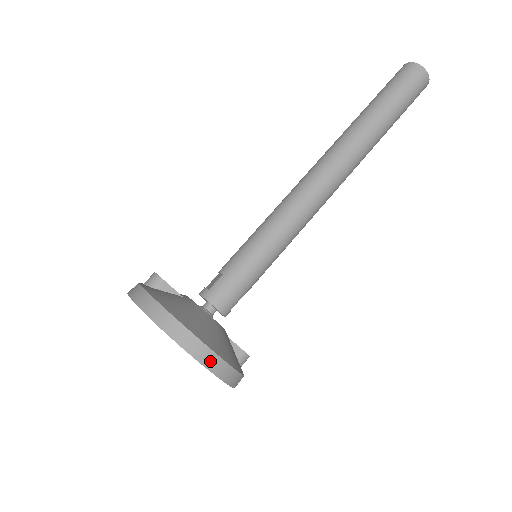
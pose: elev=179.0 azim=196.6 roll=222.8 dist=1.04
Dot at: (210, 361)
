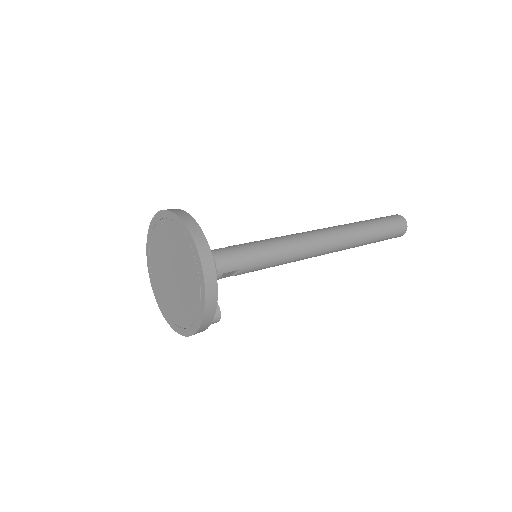
Dot at: (206, 260)
